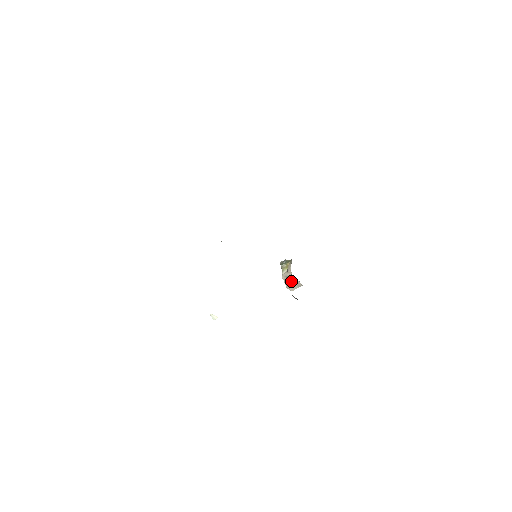
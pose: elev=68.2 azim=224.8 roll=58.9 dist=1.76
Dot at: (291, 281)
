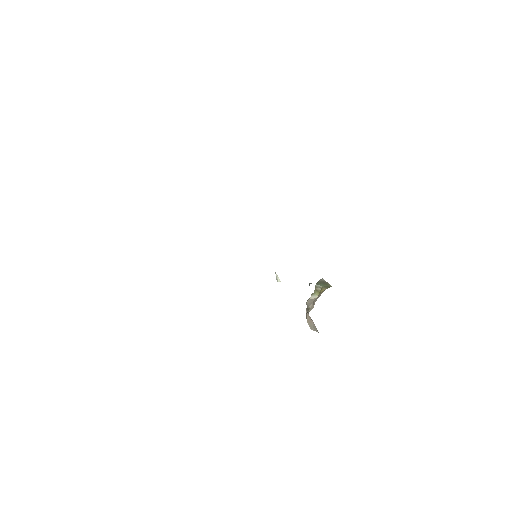
Dot at: occluded
